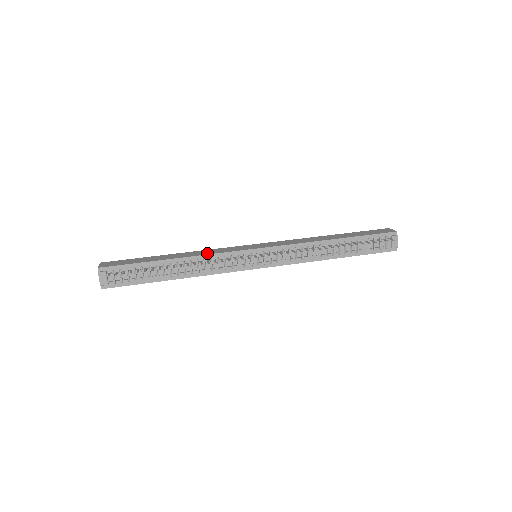
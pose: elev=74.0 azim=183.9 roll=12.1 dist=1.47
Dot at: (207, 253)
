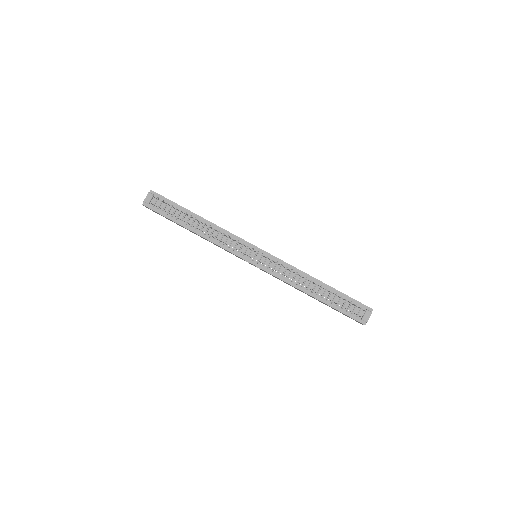
Dot at: (224, 229)
